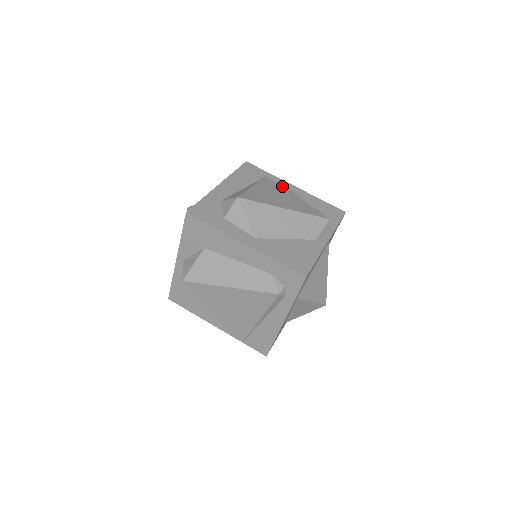
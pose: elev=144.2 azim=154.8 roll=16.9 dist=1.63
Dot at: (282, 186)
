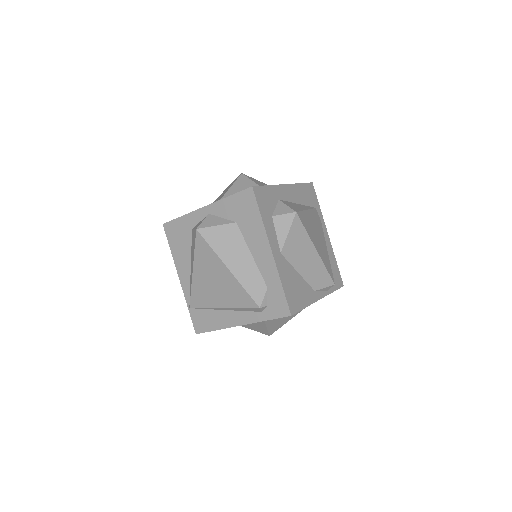
Dot at: occluded
